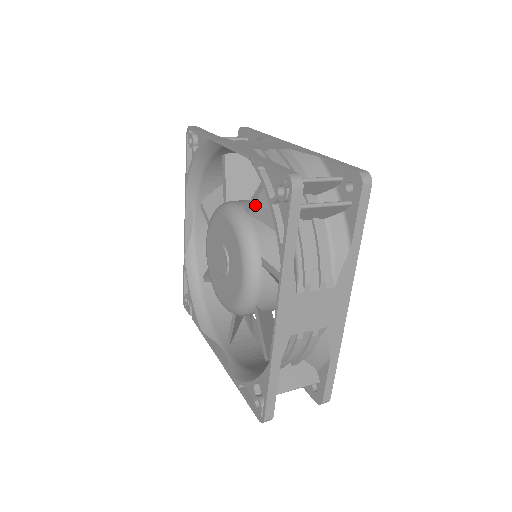
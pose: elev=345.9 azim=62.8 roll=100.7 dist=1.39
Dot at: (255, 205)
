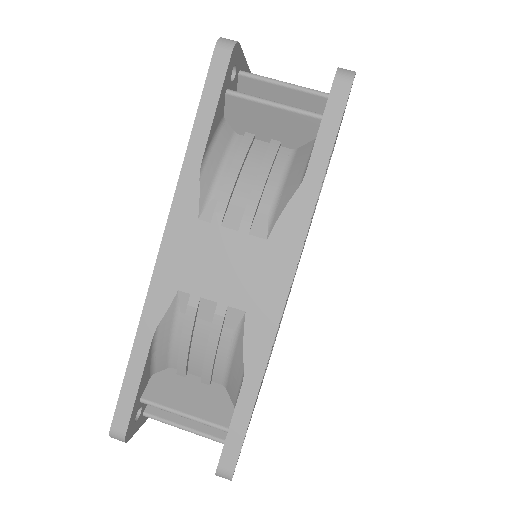
Dot at: occluded
